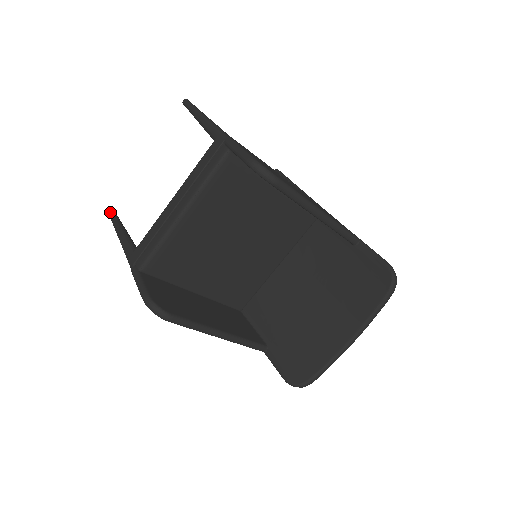
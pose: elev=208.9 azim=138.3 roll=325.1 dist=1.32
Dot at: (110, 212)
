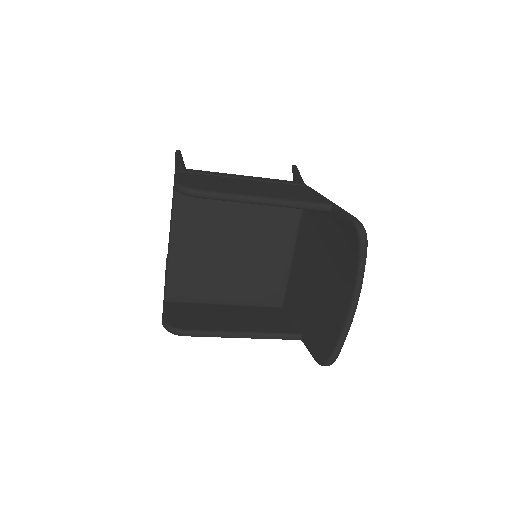
Dot at: (166, 261)
